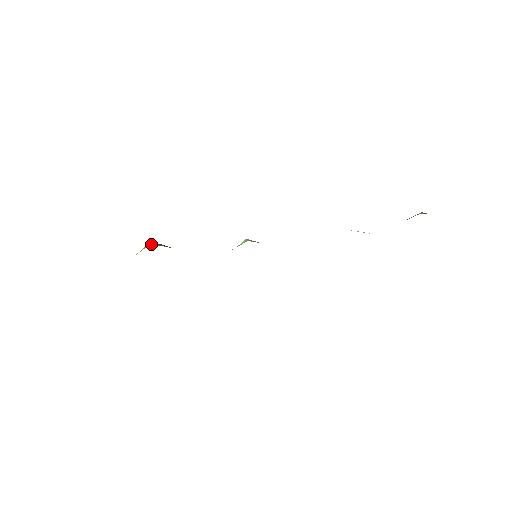
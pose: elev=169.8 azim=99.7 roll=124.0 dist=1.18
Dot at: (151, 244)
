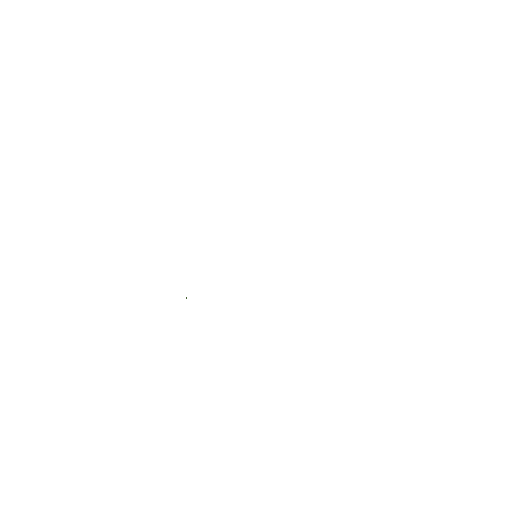
Dot at: occluded
